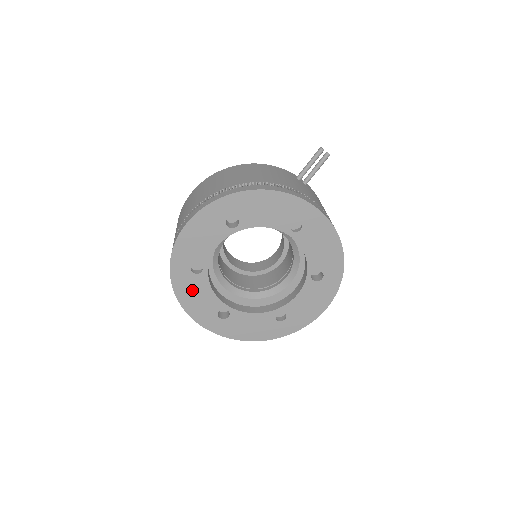
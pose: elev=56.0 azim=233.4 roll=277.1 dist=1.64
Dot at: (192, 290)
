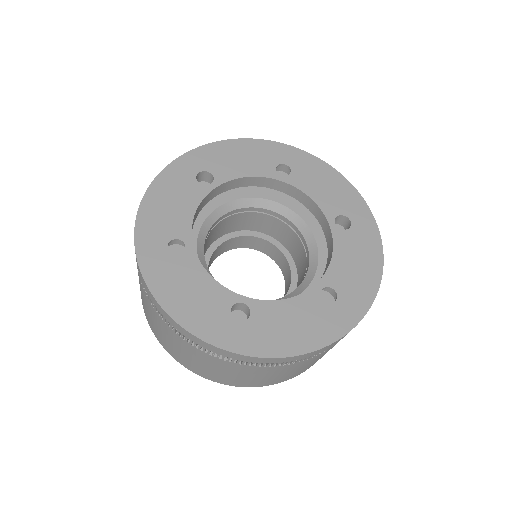
Dot at: (178, 282)
